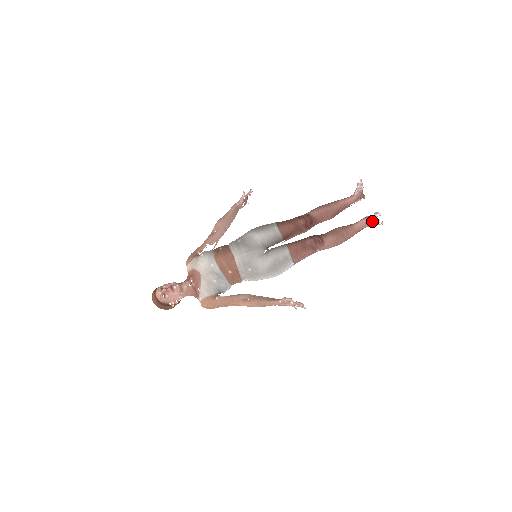
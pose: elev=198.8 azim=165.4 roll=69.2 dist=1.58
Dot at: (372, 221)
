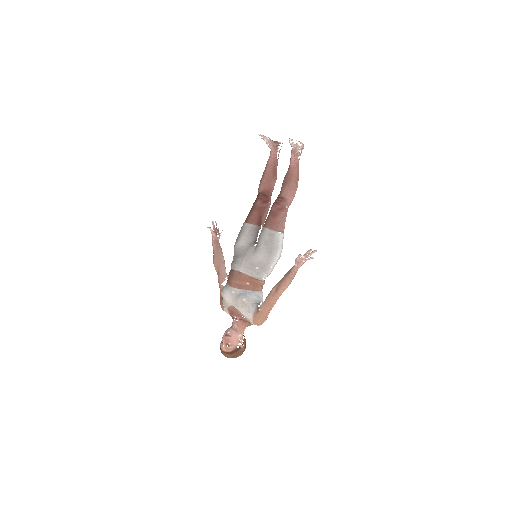
Dot at: (296, 149)
